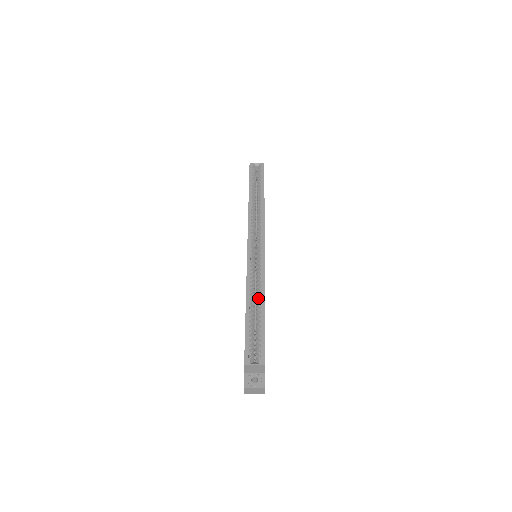
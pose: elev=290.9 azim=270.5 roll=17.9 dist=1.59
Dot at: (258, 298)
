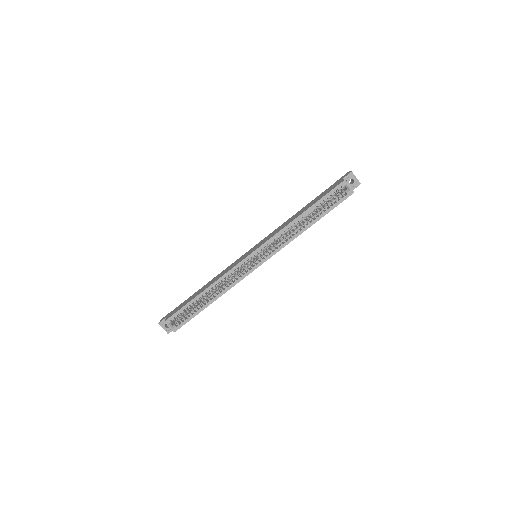
Dot at: (215, 294)
